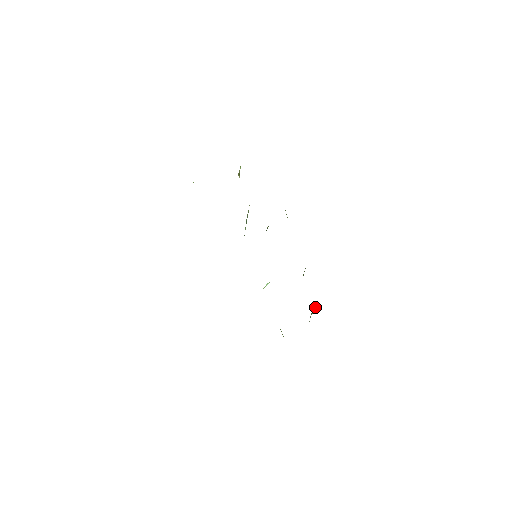
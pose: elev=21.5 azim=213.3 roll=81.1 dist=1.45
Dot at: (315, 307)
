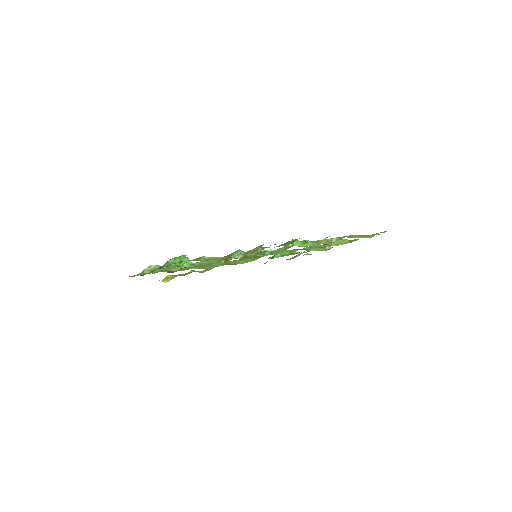
Dot at: (328, 247)
